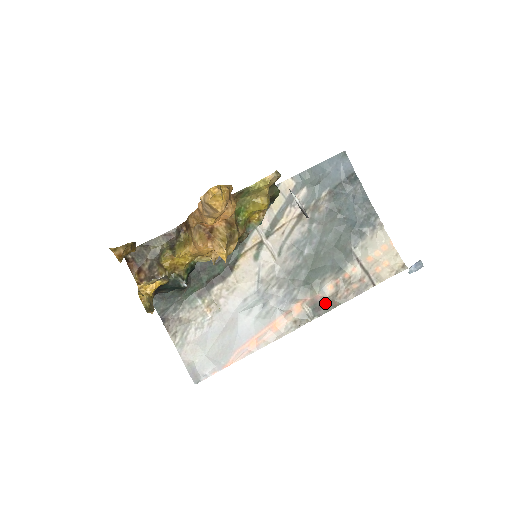
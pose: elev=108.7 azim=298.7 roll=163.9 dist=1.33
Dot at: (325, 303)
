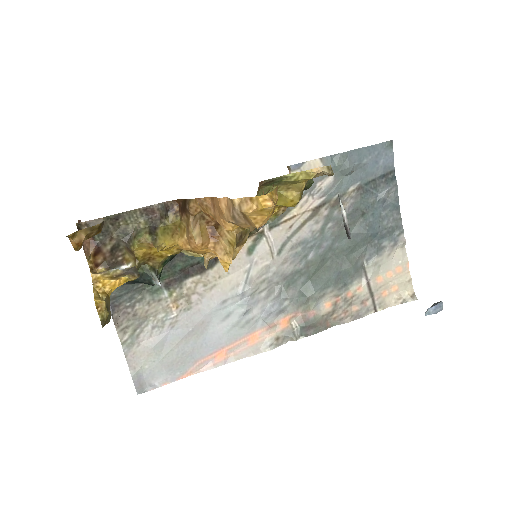
Dot at: (317, 323)
